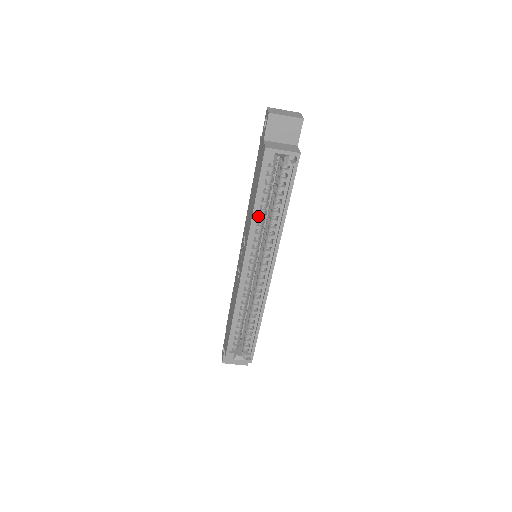
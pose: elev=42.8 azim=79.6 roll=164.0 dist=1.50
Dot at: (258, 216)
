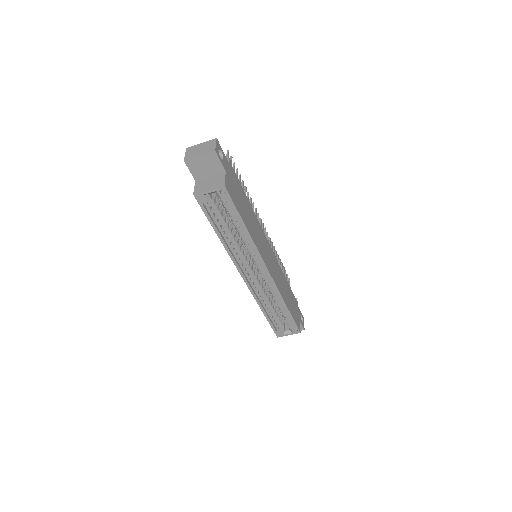
Dot at: (229, 238)
